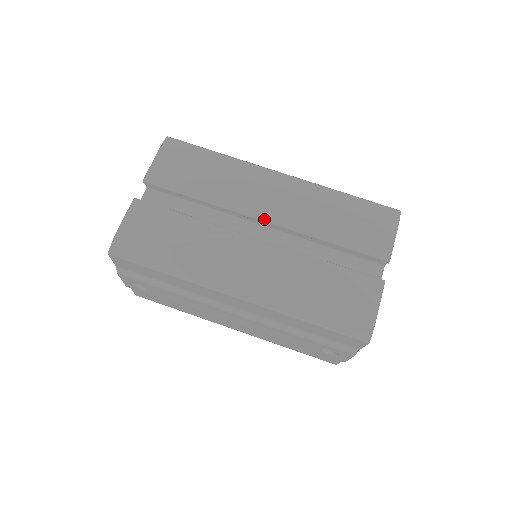
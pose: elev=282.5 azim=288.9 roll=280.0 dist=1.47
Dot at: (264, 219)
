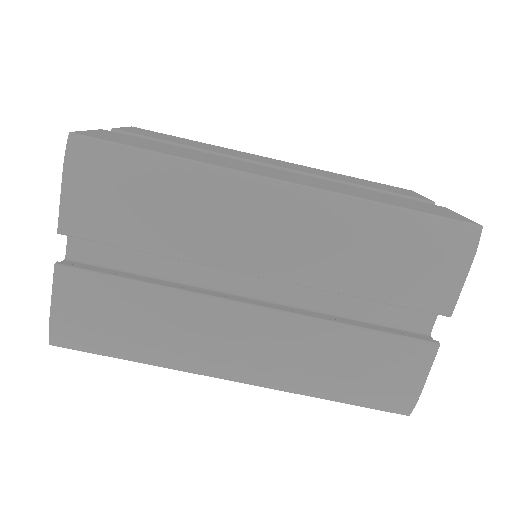
Dot at: (259, 275)
